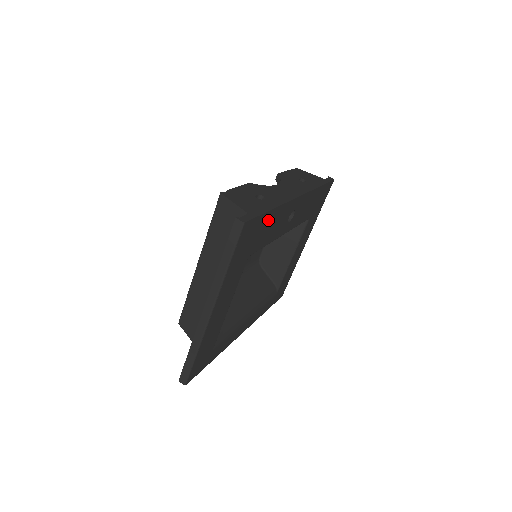
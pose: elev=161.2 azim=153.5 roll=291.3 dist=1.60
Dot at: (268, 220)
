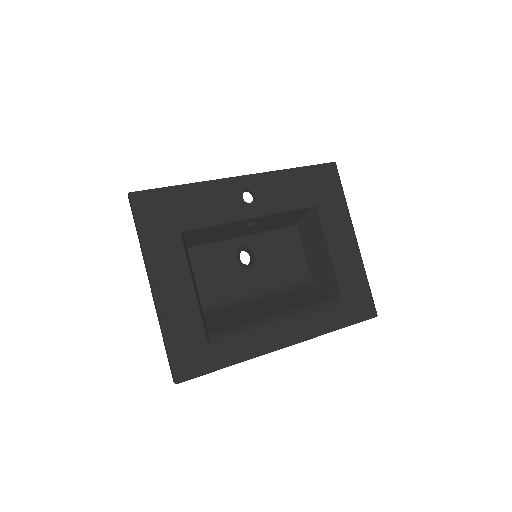
Dot at: (186, 196)
